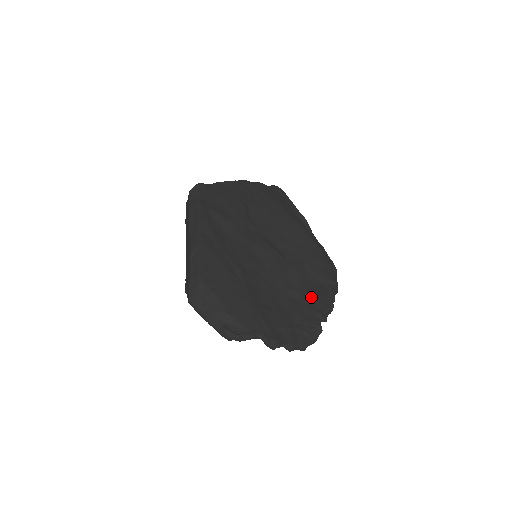
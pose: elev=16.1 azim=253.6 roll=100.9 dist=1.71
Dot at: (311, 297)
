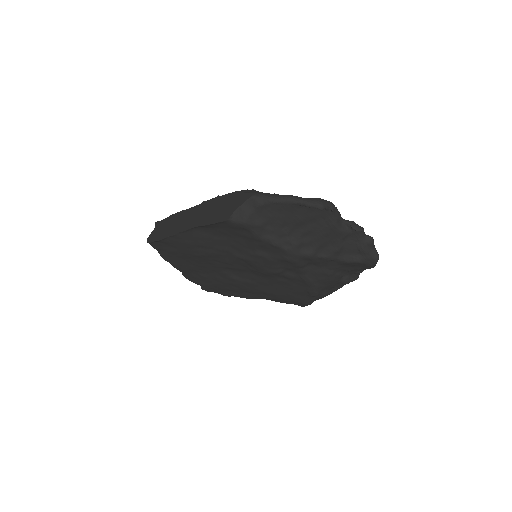
Dot at: occluded
